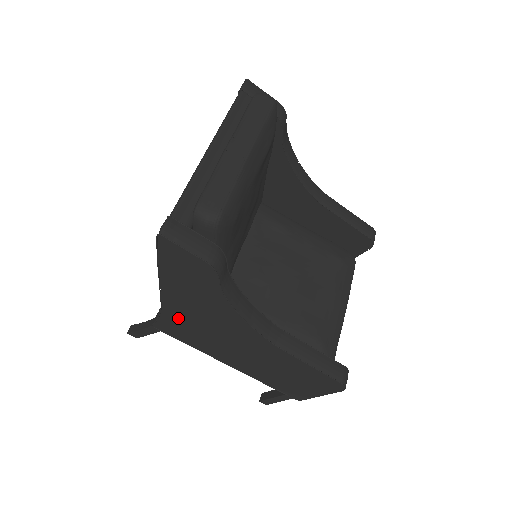
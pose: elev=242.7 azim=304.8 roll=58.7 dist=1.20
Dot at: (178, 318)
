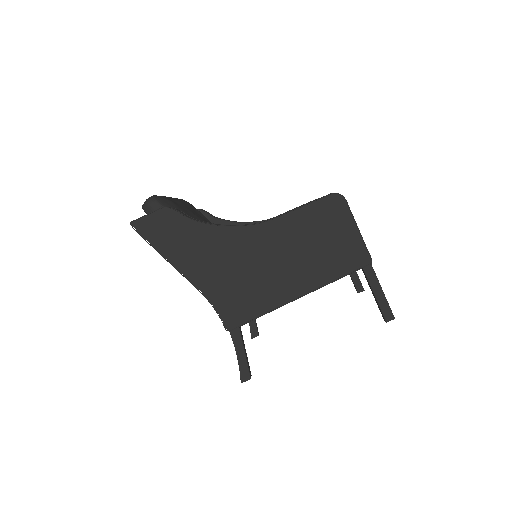
Dot at: (219, 290)
